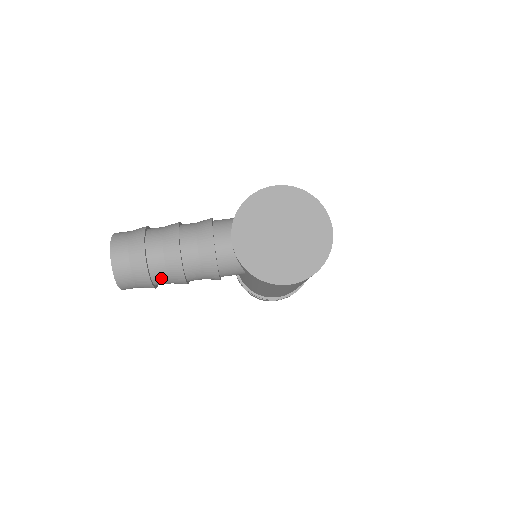
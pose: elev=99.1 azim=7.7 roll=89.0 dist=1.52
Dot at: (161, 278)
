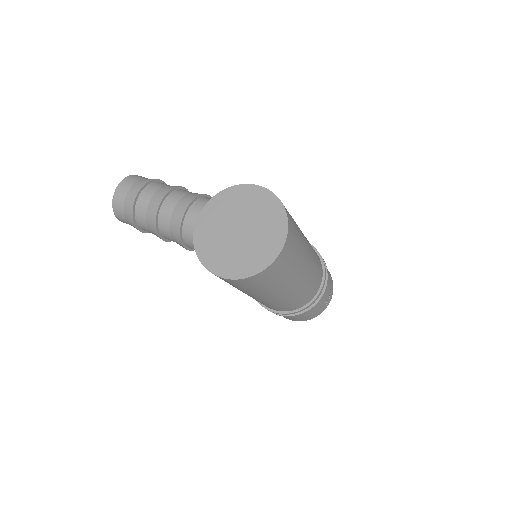
Dot at: (142, 223)
